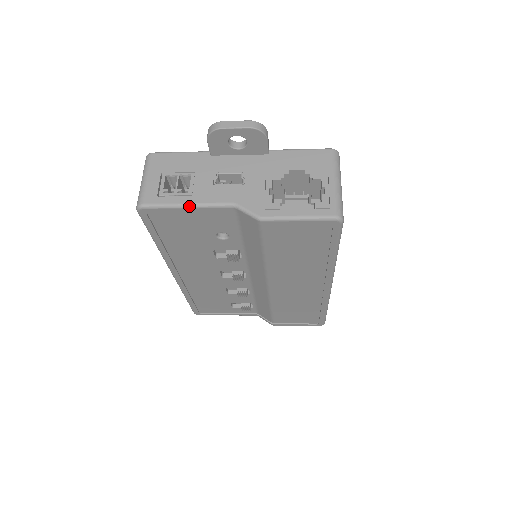
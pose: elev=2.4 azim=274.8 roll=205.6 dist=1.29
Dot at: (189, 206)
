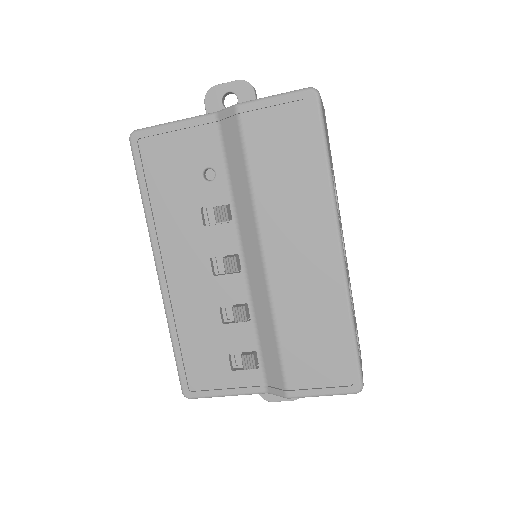
Dot at: (175, 122)
